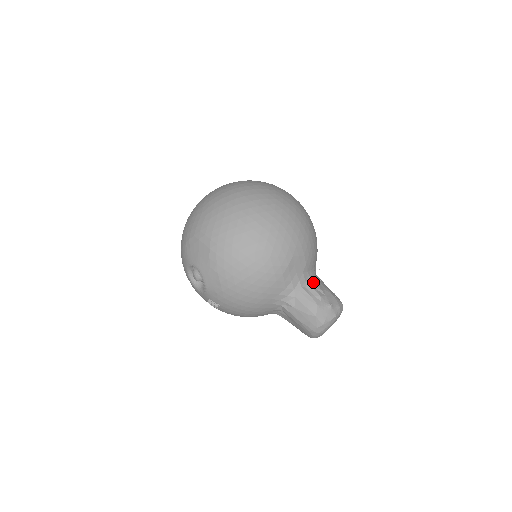
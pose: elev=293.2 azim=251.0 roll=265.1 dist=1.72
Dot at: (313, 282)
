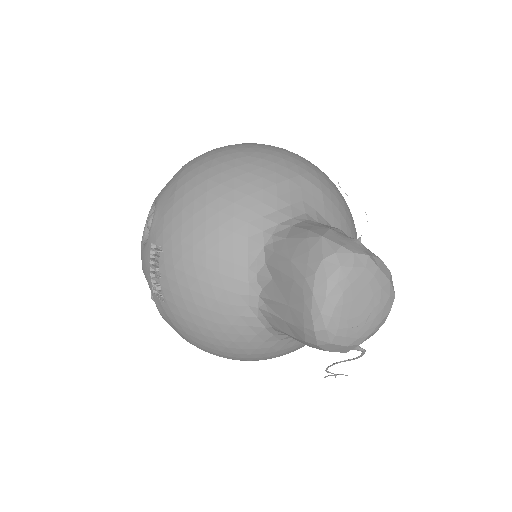
Dot at: occluded
